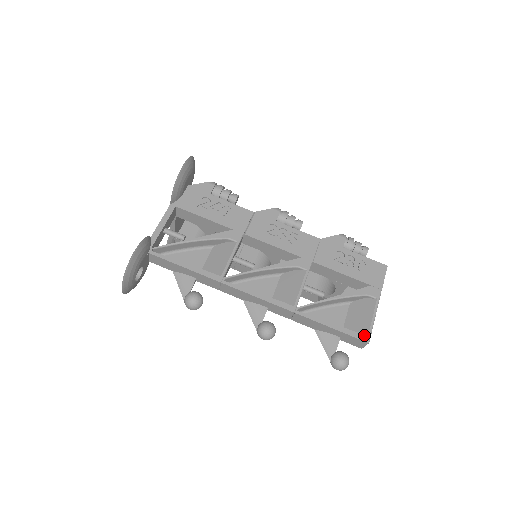
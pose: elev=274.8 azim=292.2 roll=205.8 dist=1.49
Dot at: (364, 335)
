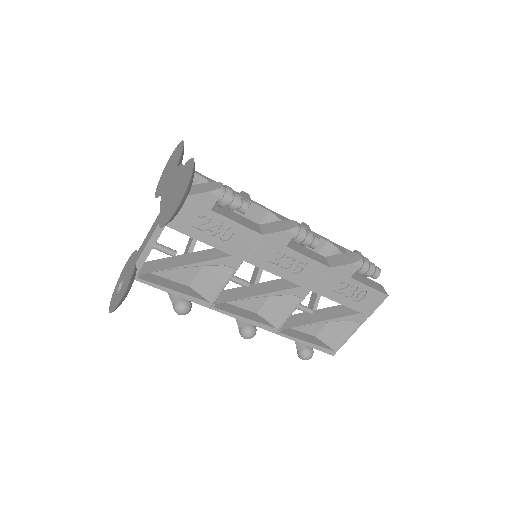
Dot at: (332, 351)
